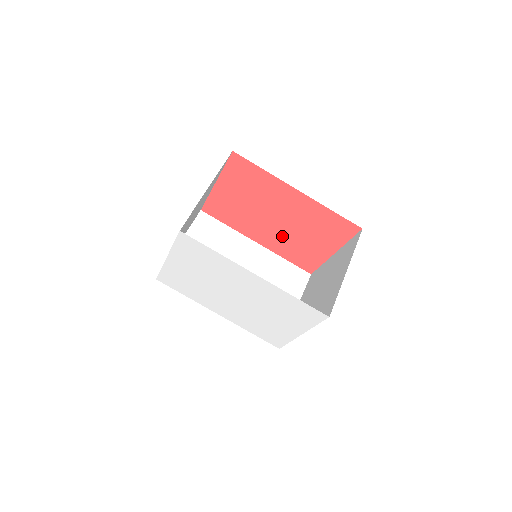
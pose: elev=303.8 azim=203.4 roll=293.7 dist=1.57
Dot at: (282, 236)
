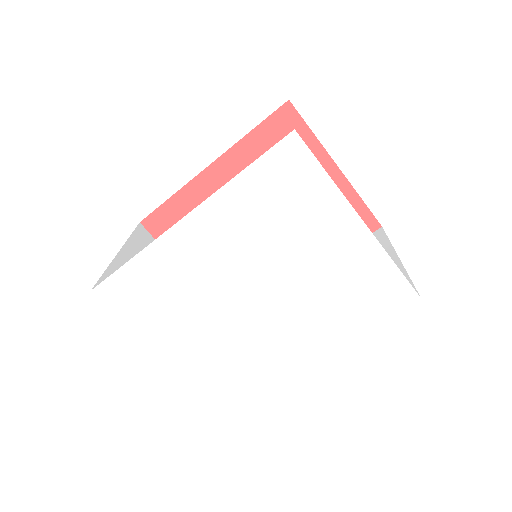
Dot at: occluded
